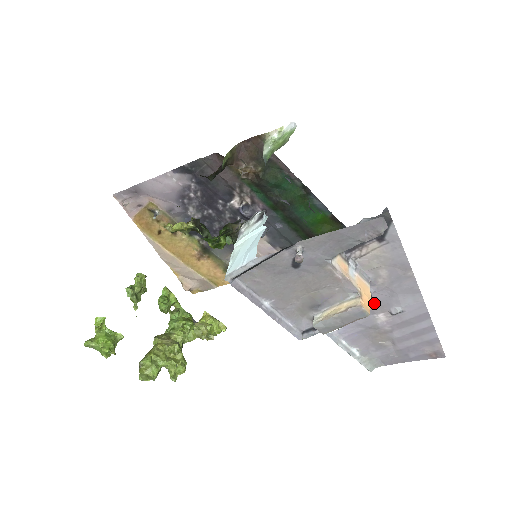
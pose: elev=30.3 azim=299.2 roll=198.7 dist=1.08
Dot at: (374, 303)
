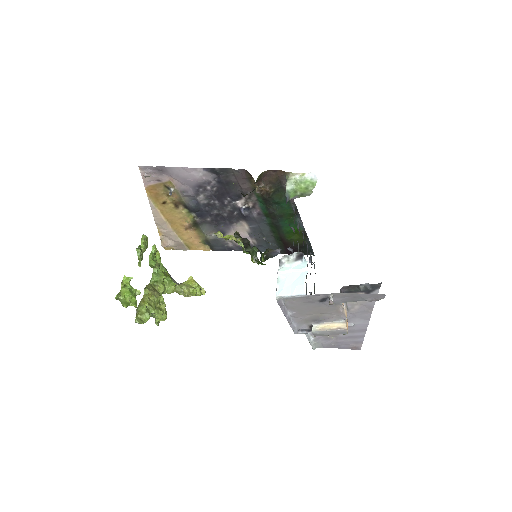
Dot at: occluded
